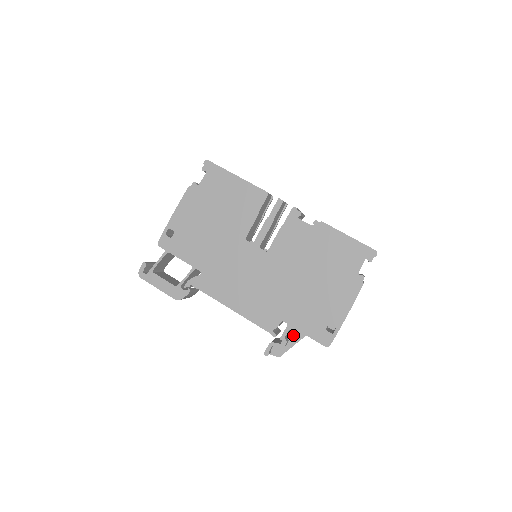
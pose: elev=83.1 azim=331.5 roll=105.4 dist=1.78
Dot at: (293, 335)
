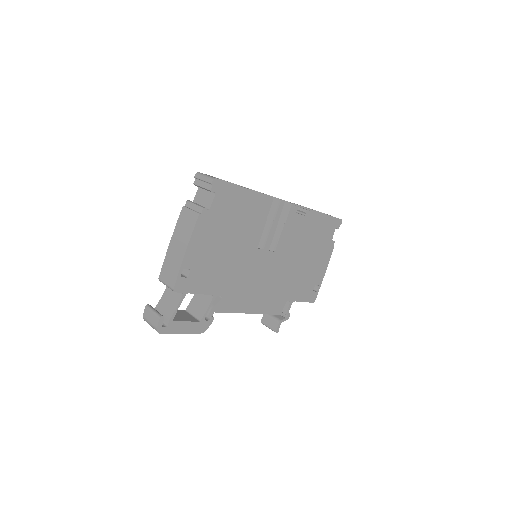
Dot at: occluded
